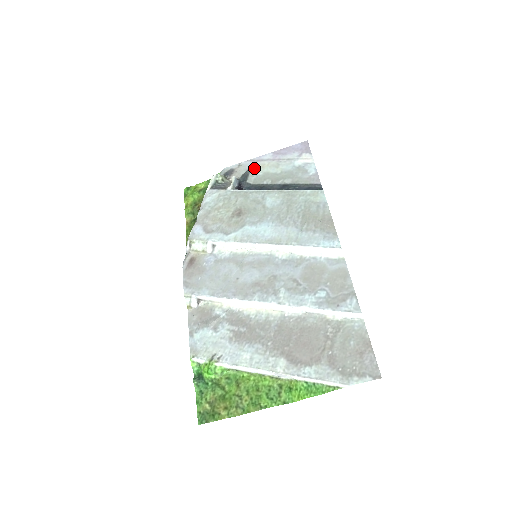
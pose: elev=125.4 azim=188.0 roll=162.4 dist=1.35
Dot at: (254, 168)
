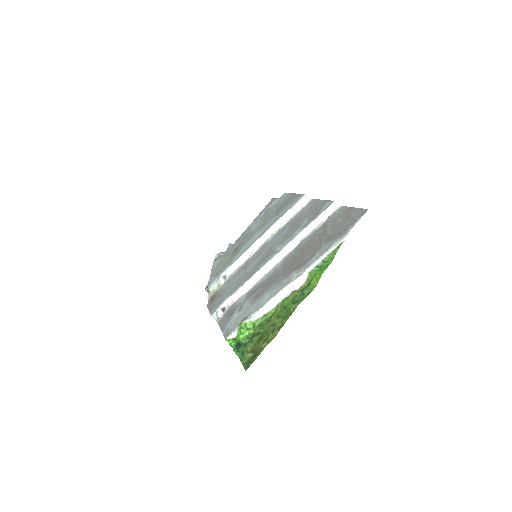
Dot at: occluded
